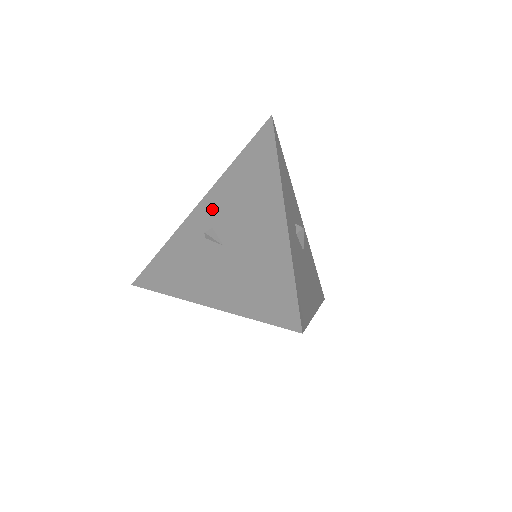
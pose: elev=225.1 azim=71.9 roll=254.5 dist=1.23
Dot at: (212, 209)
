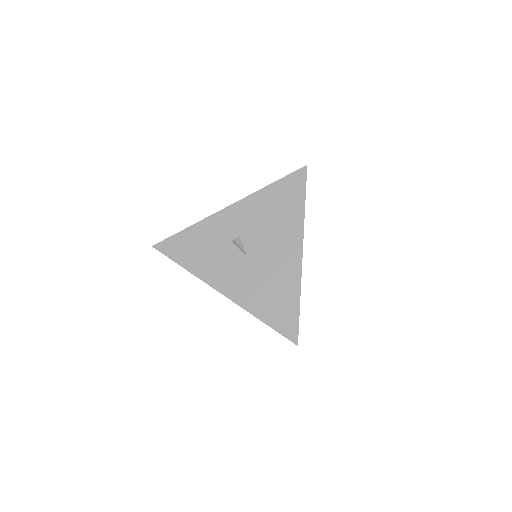
Dot at: (241, 219)
